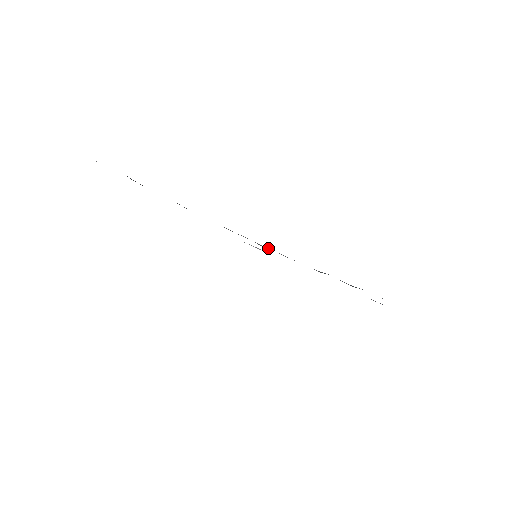
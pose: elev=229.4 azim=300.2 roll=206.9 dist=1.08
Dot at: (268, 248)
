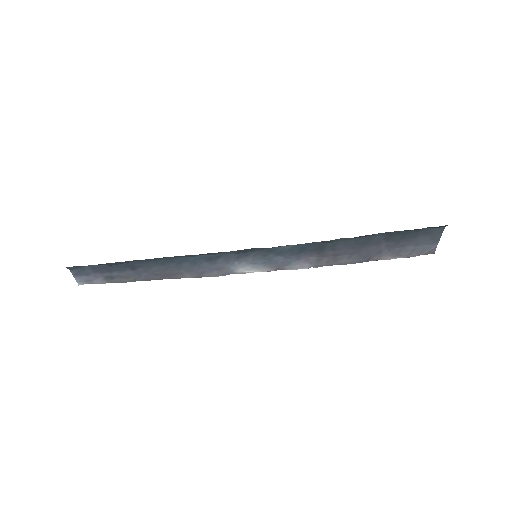
Dot at: (273, 266)
